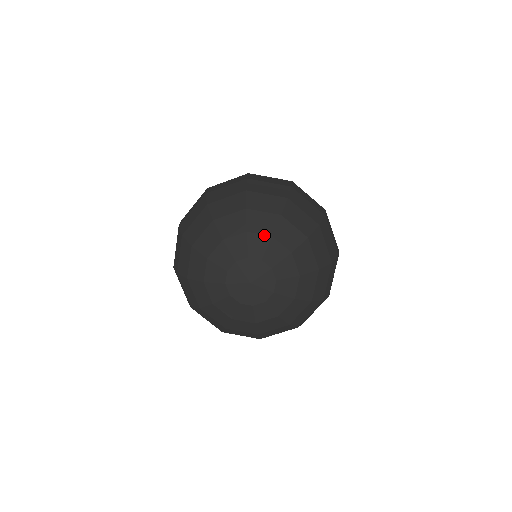
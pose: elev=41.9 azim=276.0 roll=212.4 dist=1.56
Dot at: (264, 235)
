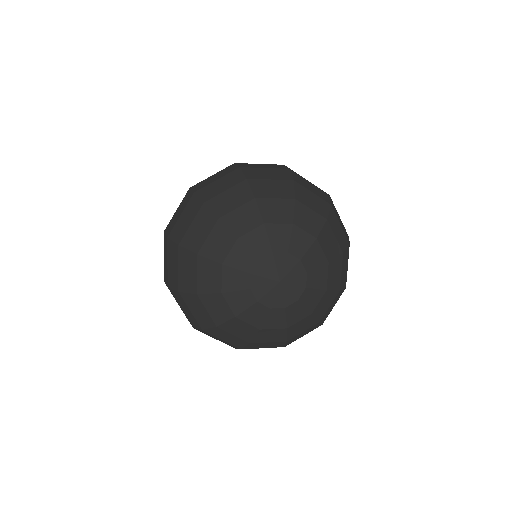
Dot at: (325, 255)
